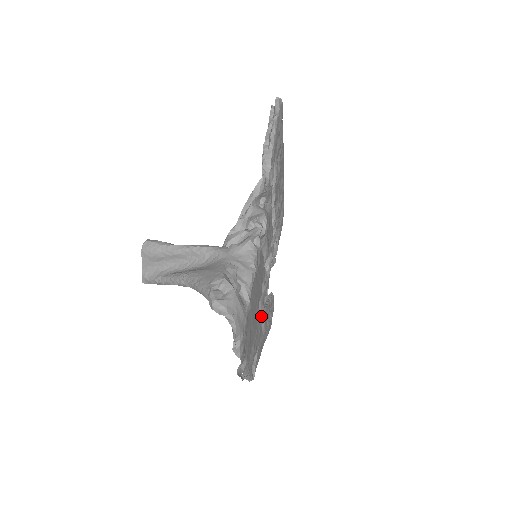
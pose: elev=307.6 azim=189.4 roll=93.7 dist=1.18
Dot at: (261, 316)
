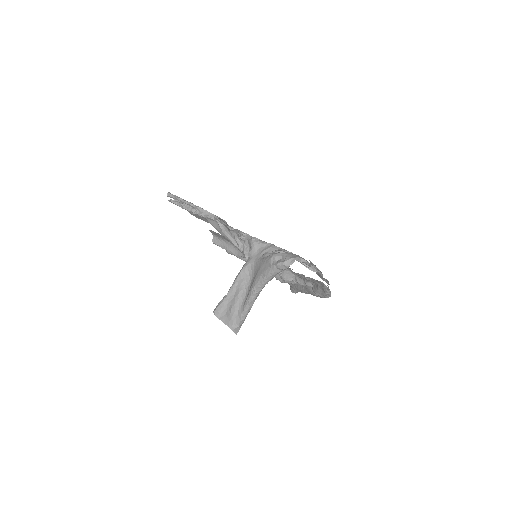
Dot at: occluded
